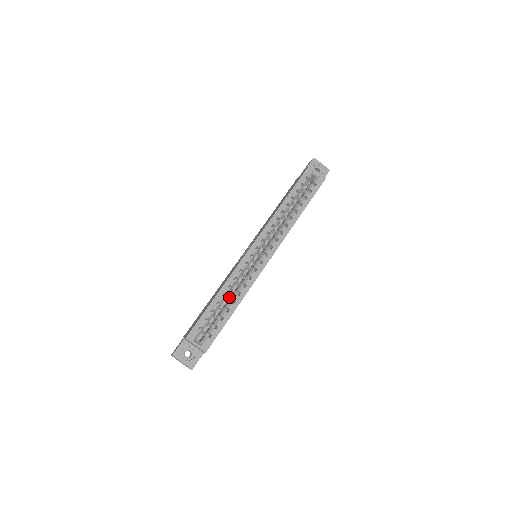
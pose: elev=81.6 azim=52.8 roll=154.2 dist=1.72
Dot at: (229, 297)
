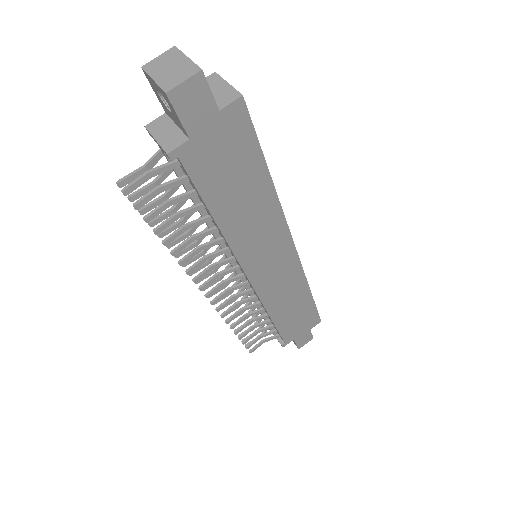
Dot at: occluded
